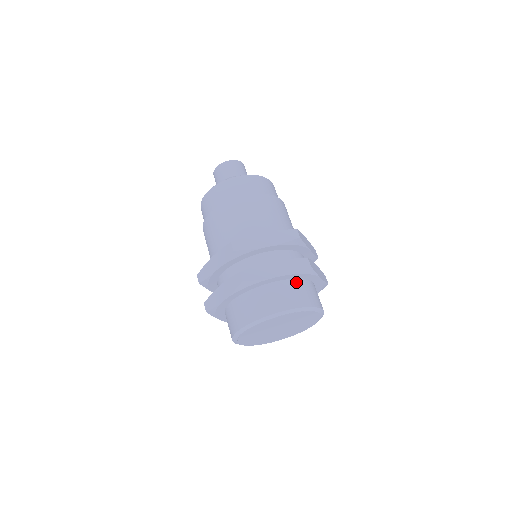
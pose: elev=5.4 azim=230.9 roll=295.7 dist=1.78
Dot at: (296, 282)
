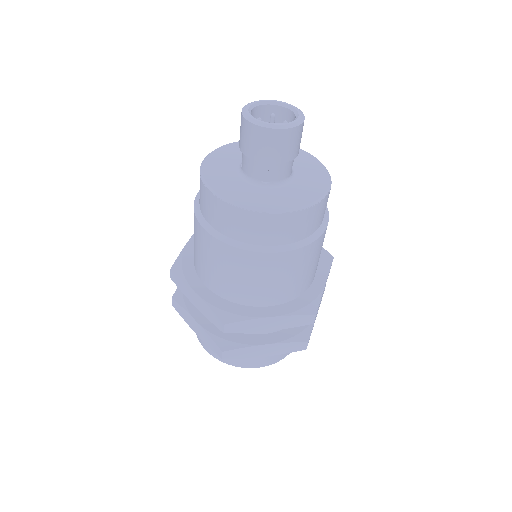
Dot at: occluded
